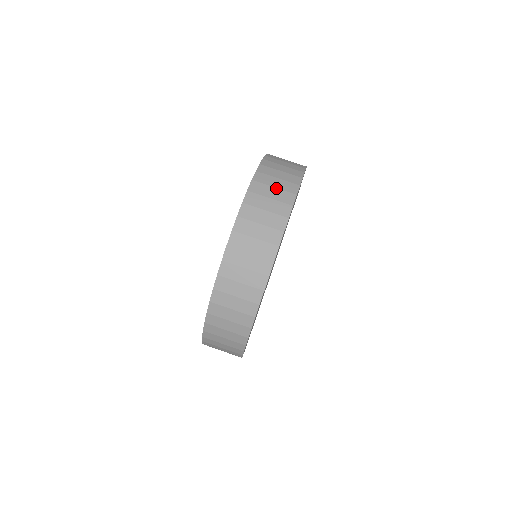
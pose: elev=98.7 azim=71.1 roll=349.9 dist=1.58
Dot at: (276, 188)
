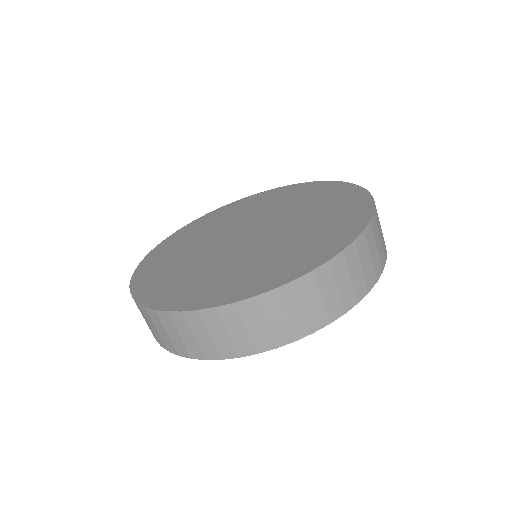
Dot at: (247, 331)
